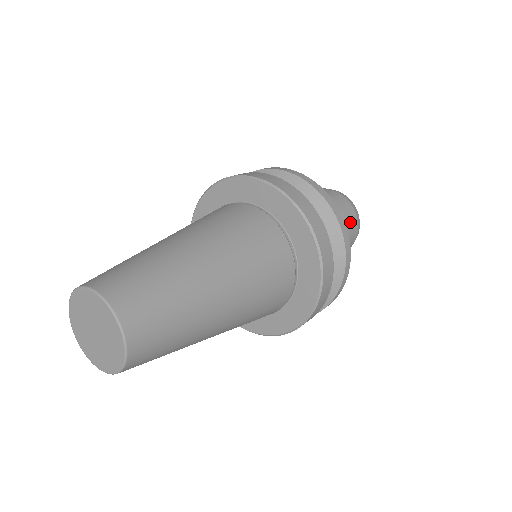
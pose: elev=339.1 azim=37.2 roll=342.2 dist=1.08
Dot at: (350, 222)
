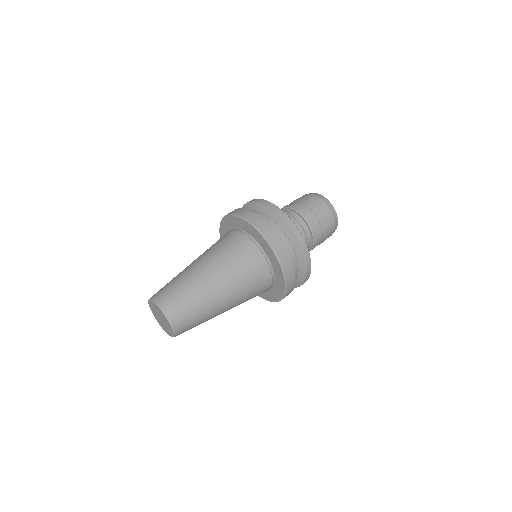
Dot at: (321, 212)
